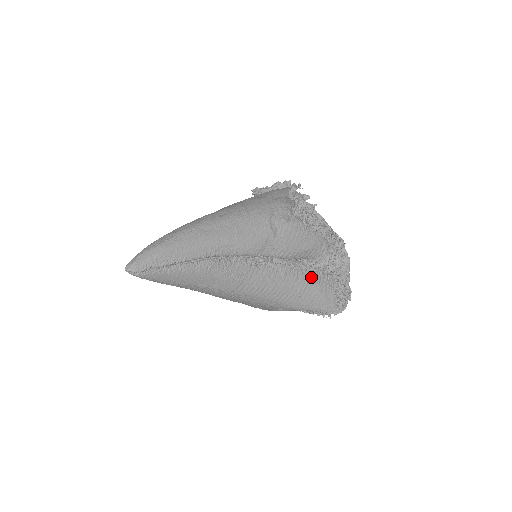
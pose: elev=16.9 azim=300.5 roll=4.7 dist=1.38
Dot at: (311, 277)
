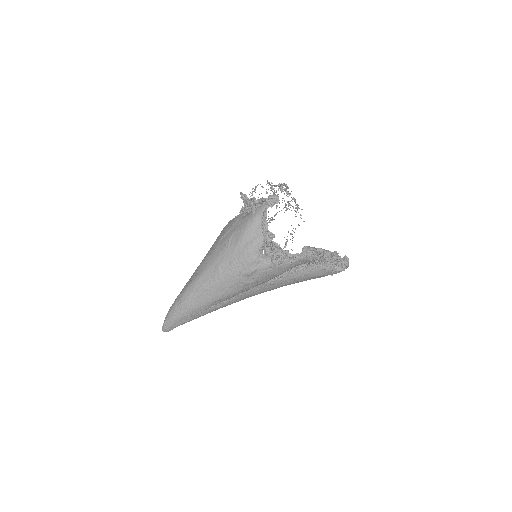
Dot at: (300, 273)
